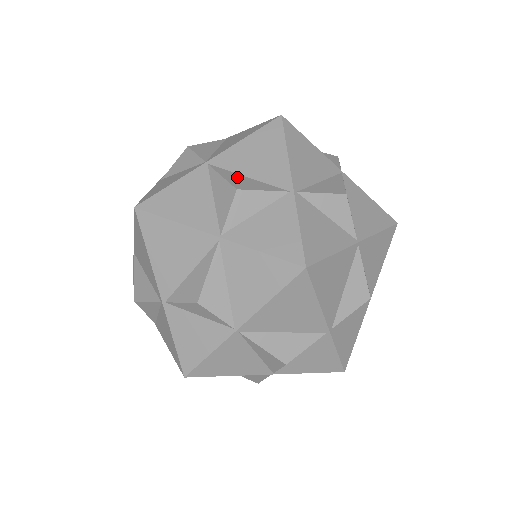
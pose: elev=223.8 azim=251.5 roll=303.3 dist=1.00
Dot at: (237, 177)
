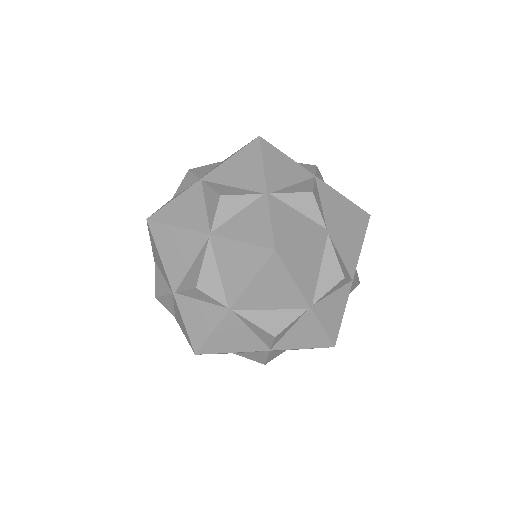
Dot at: (223, 187)
